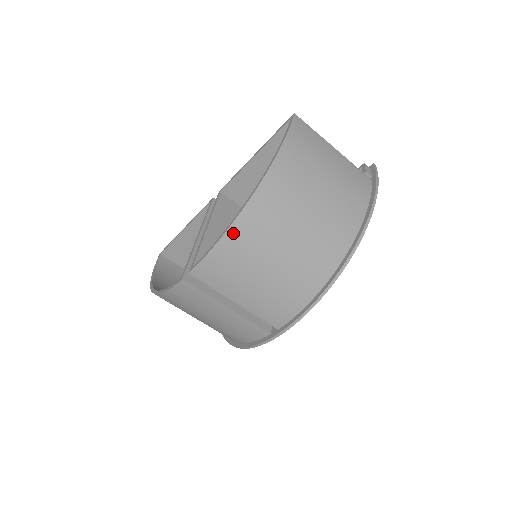
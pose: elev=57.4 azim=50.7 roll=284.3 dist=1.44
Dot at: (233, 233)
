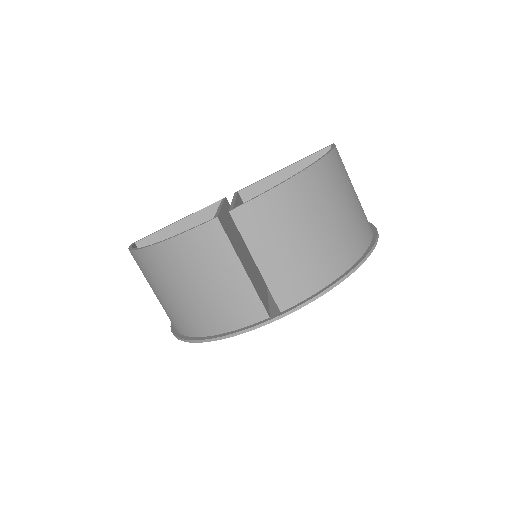
Dot at: (288, 187)
